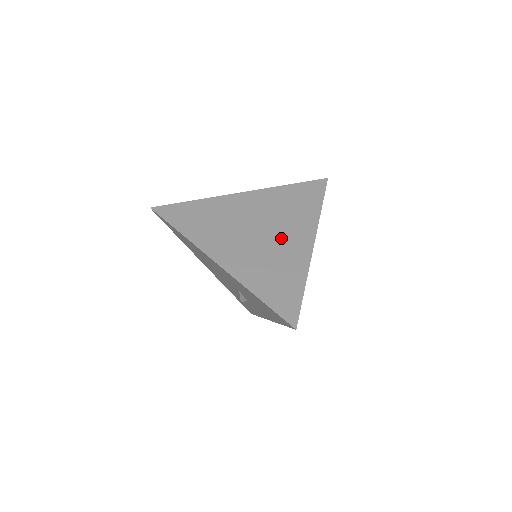
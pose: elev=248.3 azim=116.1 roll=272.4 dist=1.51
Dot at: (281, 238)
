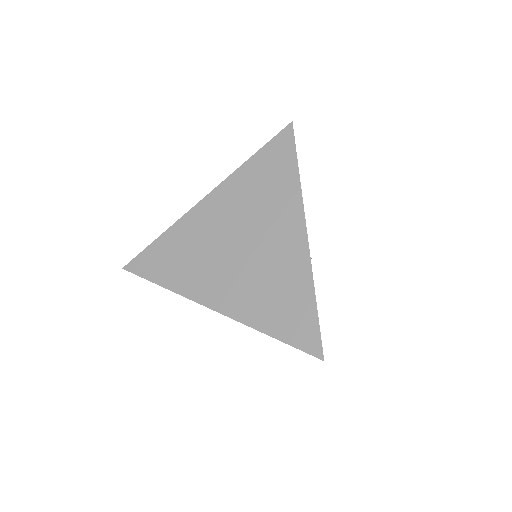
Dot at: (267, 243)
